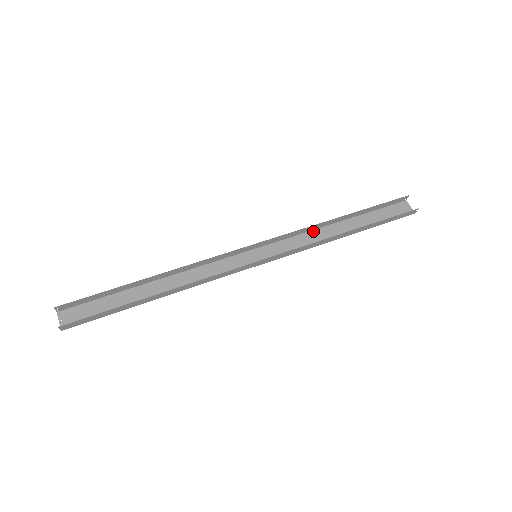
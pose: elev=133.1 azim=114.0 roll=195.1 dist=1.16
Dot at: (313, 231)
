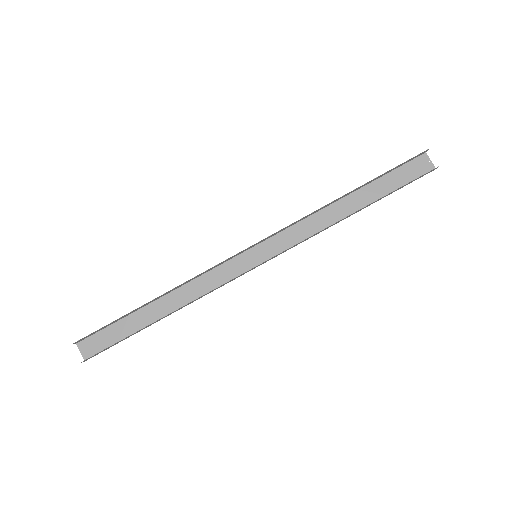
Dot at: (316, 214)
